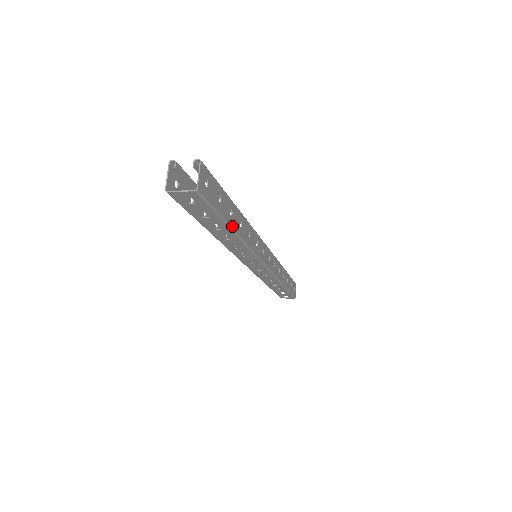
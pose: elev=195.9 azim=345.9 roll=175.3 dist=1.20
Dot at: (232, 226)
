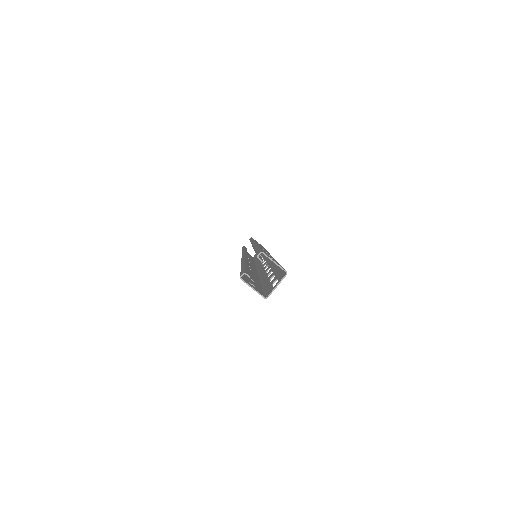
Dot at: occluded
